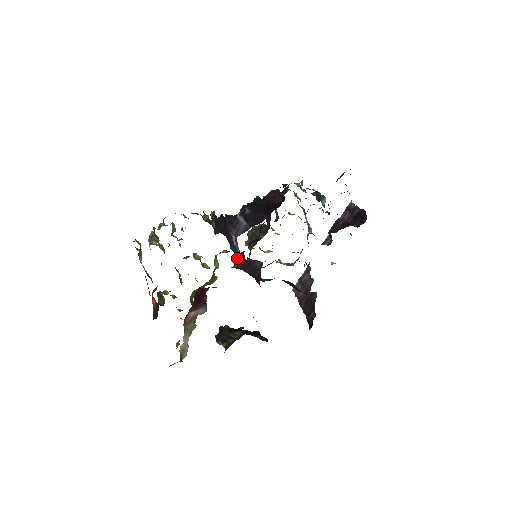
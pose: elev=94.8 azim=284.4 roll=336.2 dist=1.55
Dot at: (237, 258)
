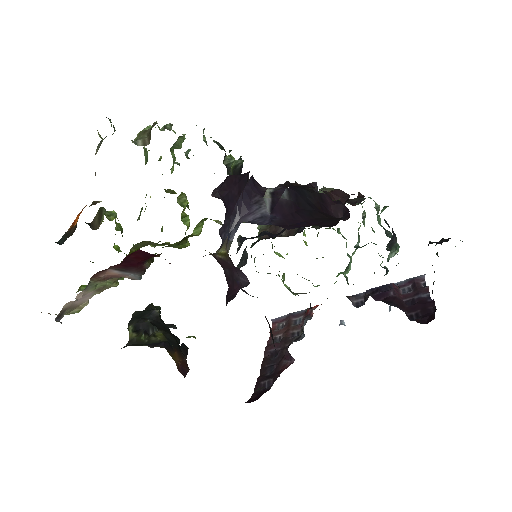
Dot at: (222, 248)
